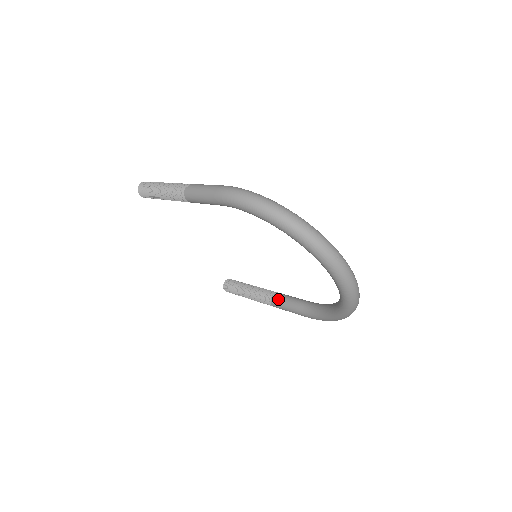
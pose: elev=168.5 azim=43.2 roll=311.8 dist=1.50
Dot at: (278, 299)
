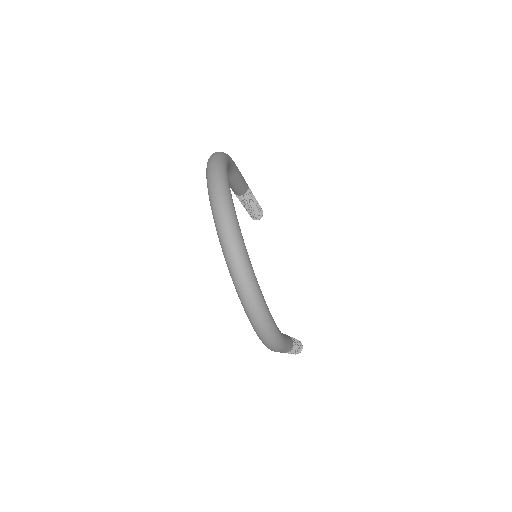
Dot at: occluded
